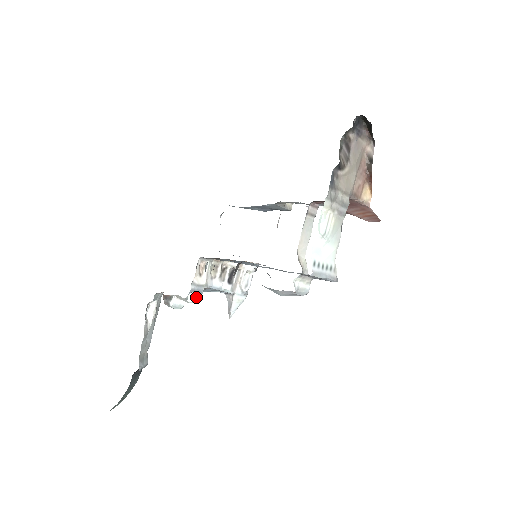
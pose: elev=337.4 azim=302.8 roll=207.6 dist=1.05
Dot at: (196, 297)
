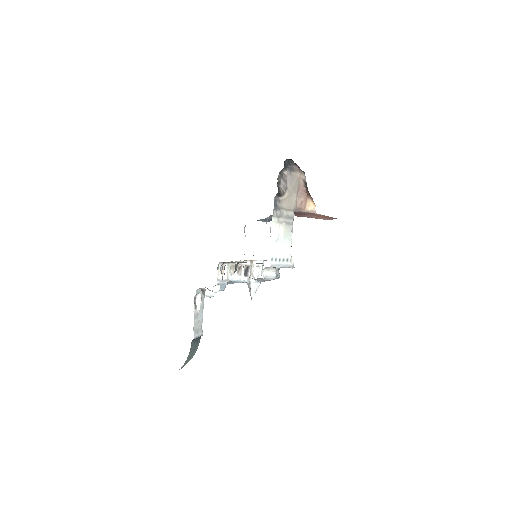
Dot at: (218, 288)
